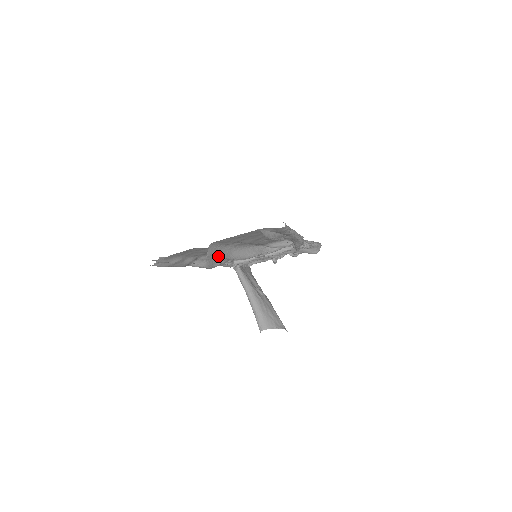
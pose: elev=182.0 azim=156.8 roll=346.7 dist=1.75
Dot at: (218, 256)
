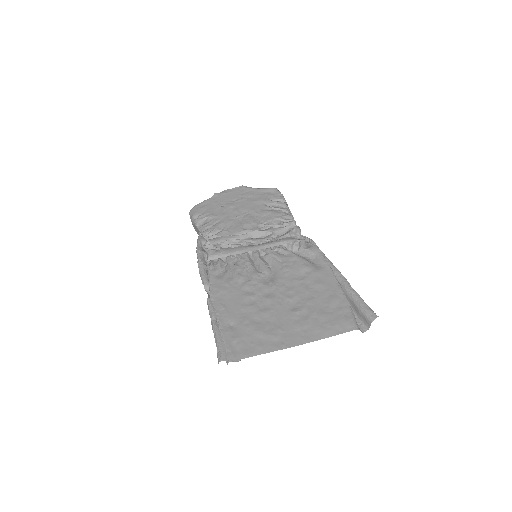
Dot at: occluded
